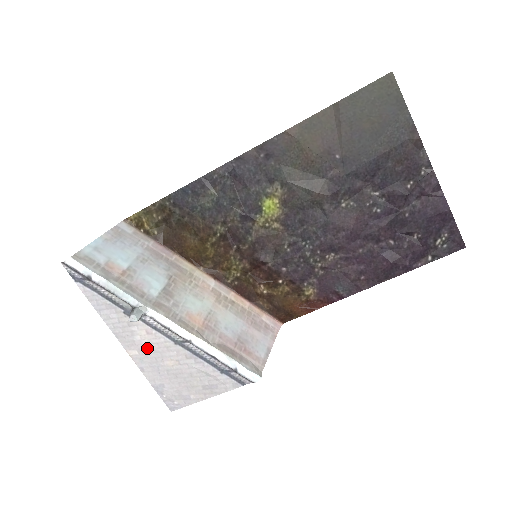
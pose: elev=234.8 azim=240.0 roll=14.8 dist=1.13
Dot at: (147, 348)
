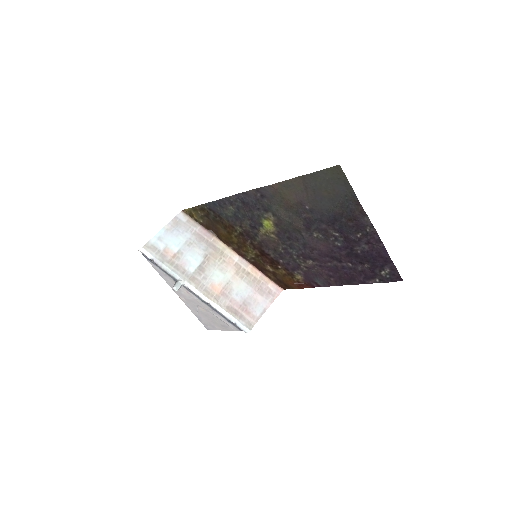
Dot at: (189, 299)
